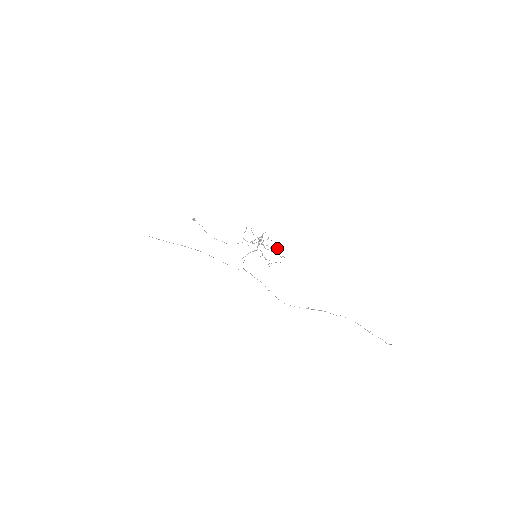
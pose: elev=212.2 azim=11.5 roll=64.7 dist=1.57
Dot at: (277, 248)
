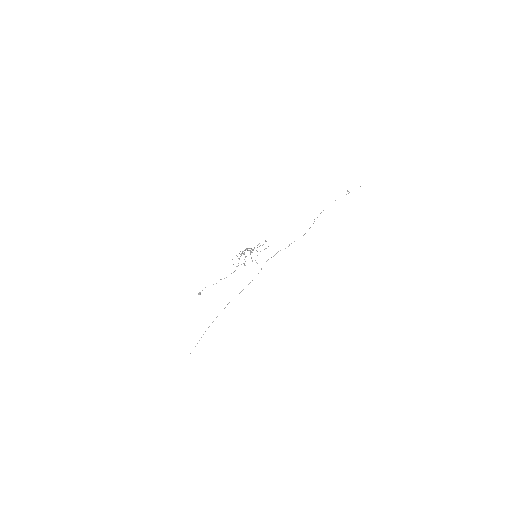
Dot at: occluded
